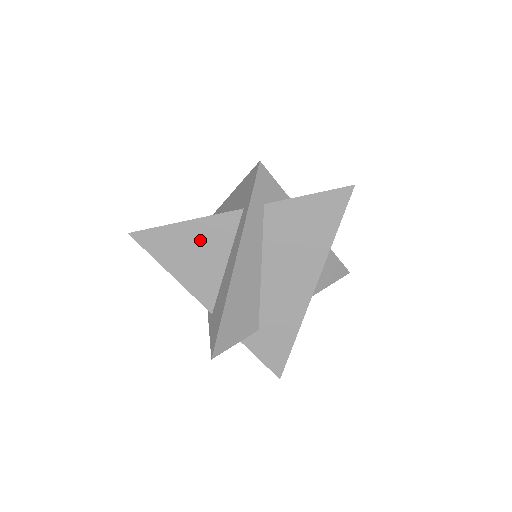
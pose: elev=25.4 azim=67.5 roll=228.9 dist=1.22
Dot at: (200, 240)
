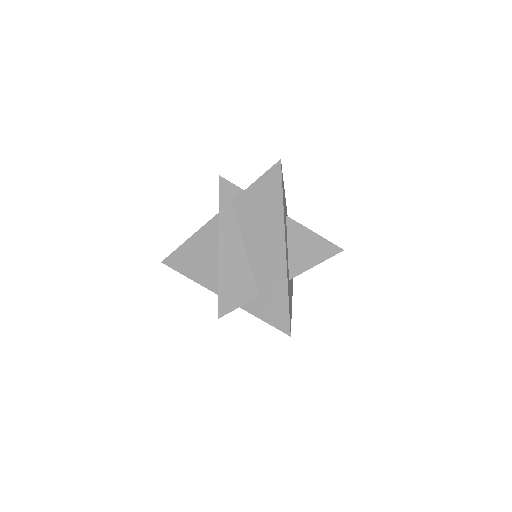
Dot at: (202, 245)
